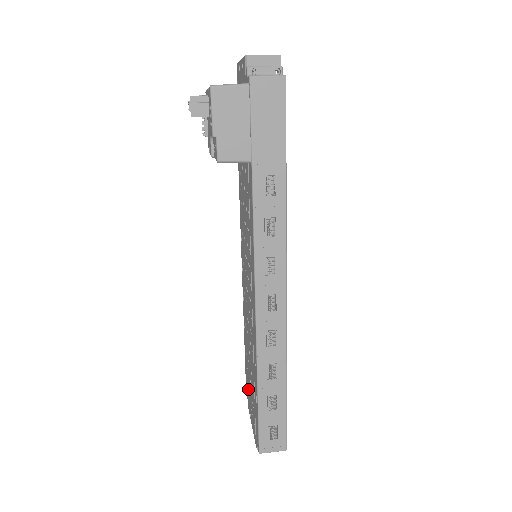
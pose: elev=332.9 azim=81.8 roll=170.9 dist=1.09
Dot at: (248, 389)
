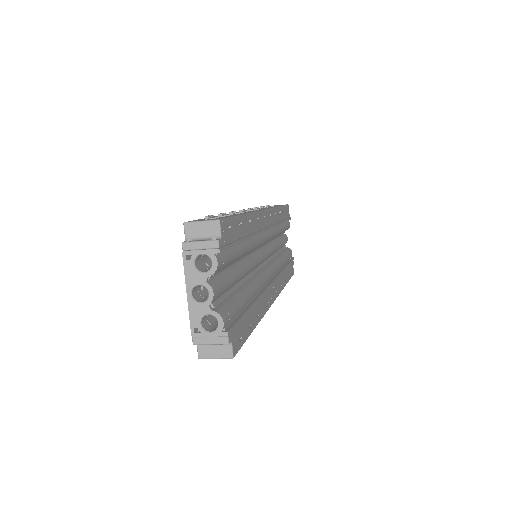
Dot at: occluded
